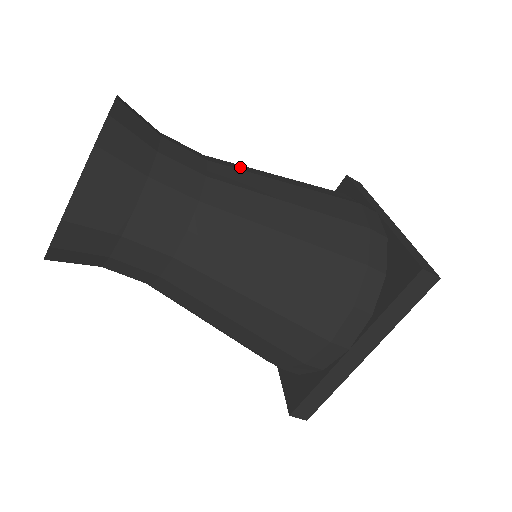
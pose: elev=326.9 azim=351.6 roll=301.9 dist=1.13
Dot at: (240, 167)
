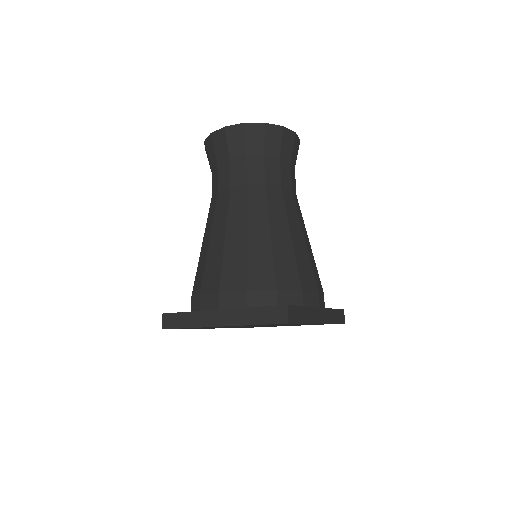
Dot at: (300, 213)
